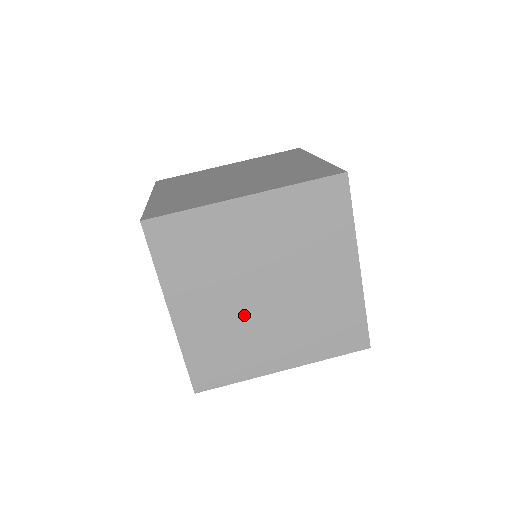
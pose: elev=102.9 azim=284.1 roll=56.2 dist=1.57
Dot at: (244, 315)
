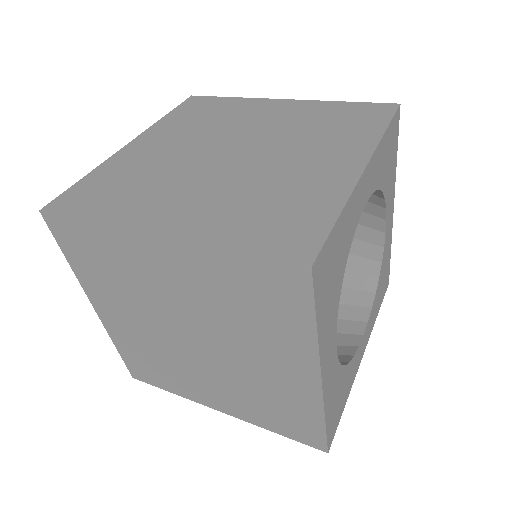
Dot at: (186, 165)
